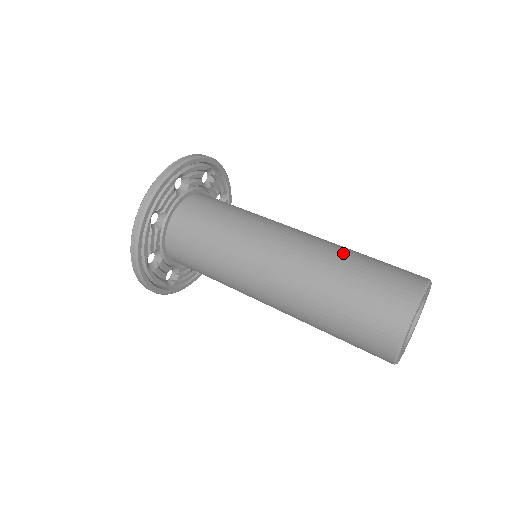
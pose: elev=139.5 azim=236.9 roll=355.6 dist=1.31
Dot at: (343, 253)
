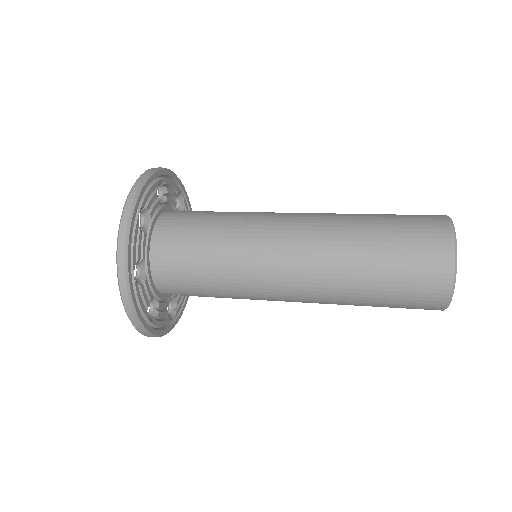
Dot at: occluded
